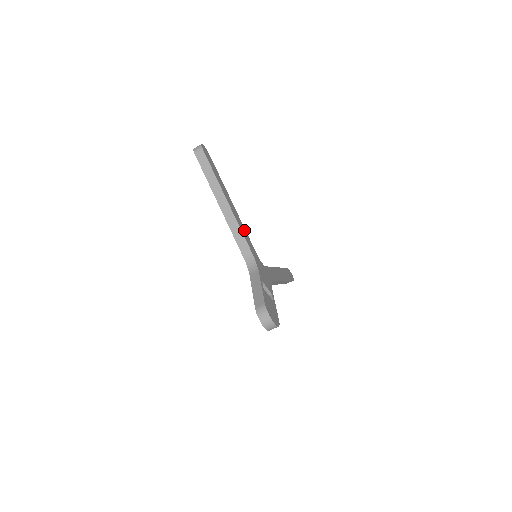
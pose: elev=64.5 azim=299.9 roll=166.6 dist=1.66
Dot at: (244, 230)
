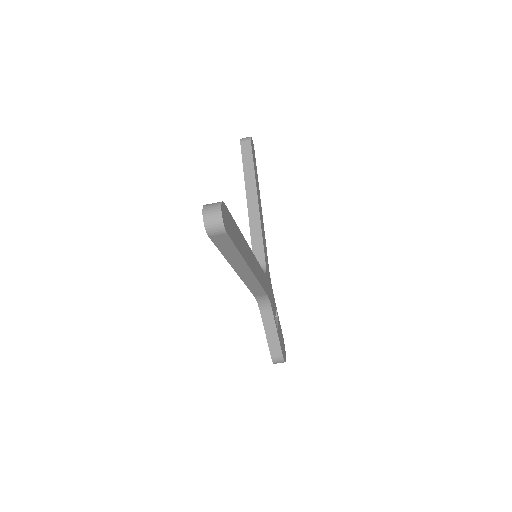
Dot at: (258, 268)
